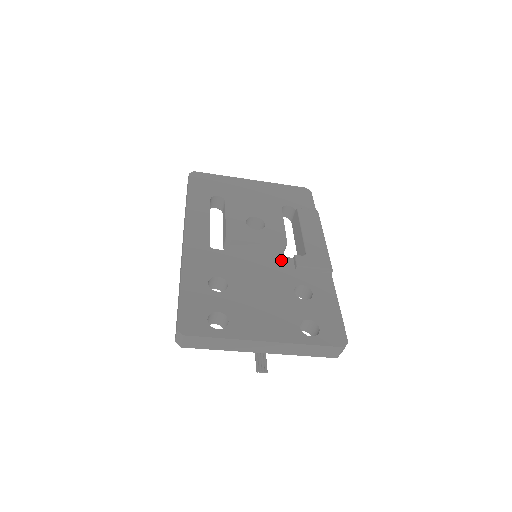
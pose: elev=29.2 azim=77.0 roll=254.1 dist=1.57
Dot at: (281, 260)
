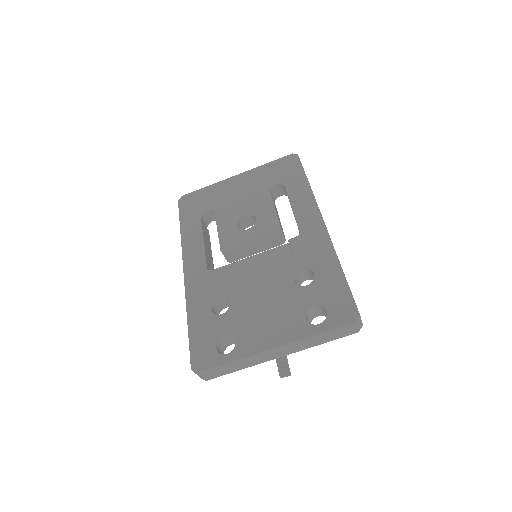
Dot at: (277, 251)
